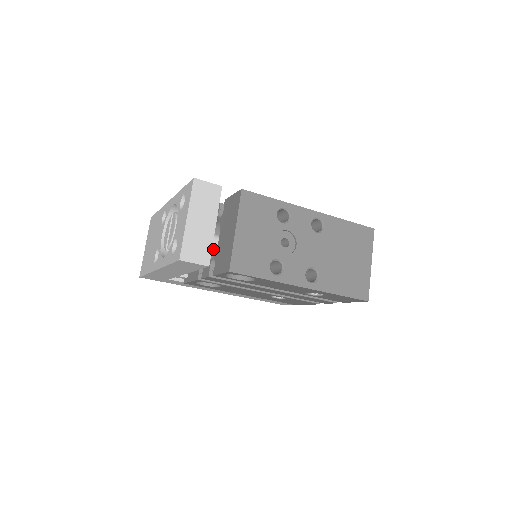
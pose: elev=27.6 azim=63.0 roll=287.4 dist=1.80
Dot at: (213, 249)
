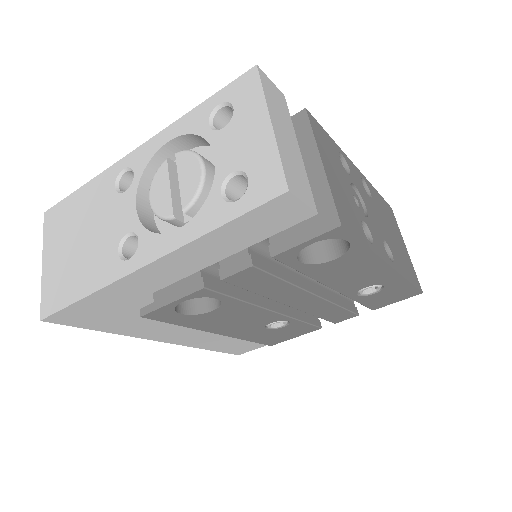
Dot at: occluded
